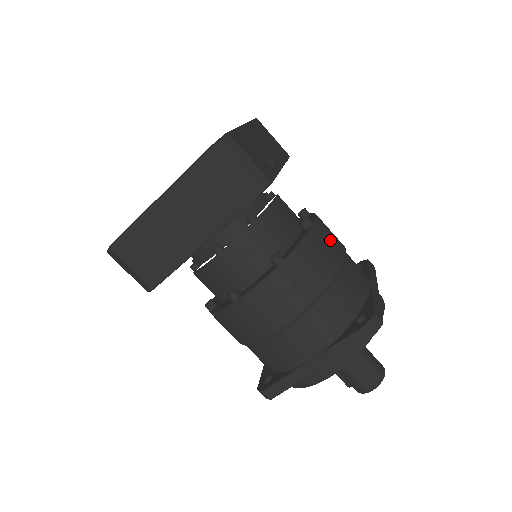
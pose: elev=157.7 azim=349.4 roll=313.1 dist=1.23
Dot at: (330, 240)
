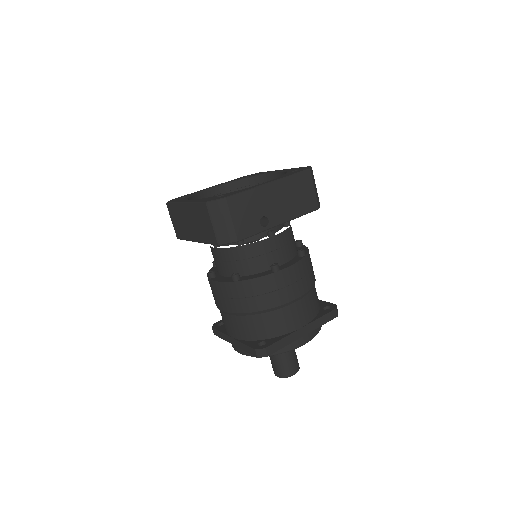
Dot at: (284, 287)
